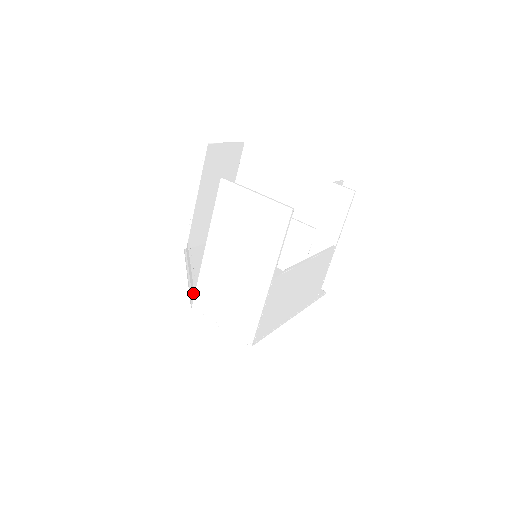
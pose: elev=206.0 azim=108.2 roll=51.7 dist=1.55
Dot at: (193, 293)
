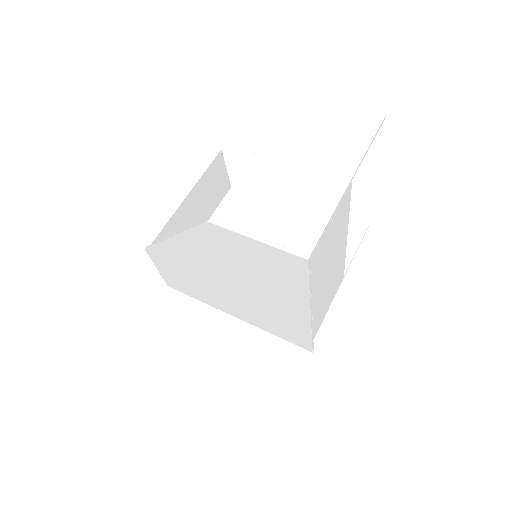
Dot at: (204, 218)
